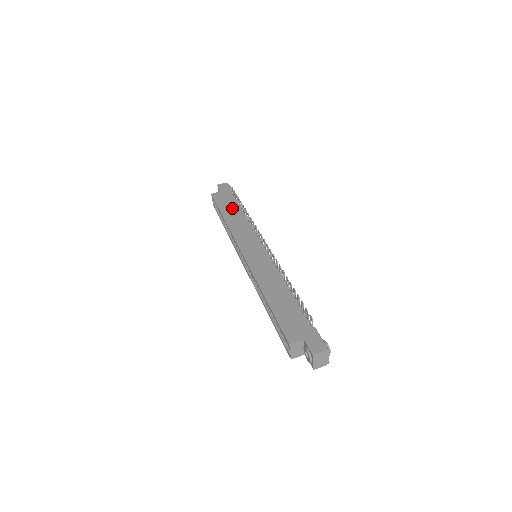
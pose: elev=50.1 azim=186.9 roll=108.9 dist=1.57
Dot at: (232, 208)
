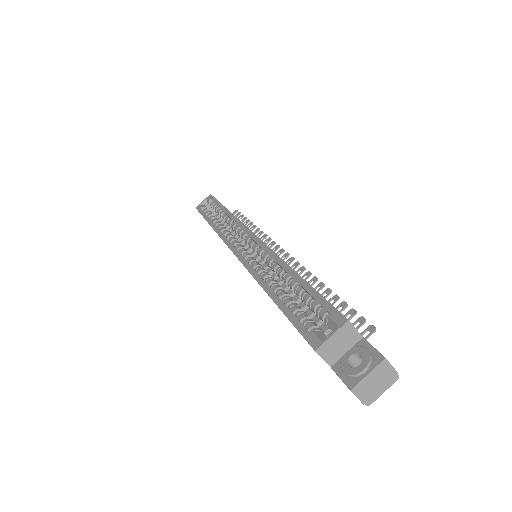
Dot at: occluded
